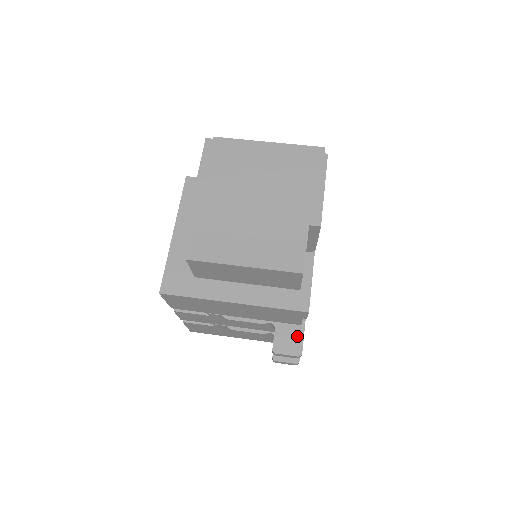
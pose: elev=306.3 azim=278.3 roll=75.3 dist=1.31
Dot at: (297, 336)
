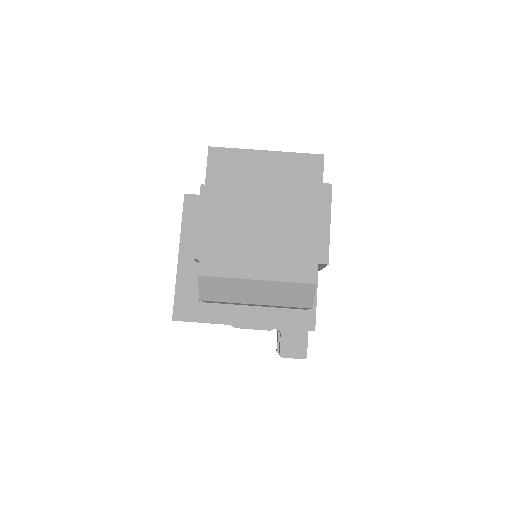
Dot at: (302, 340)
